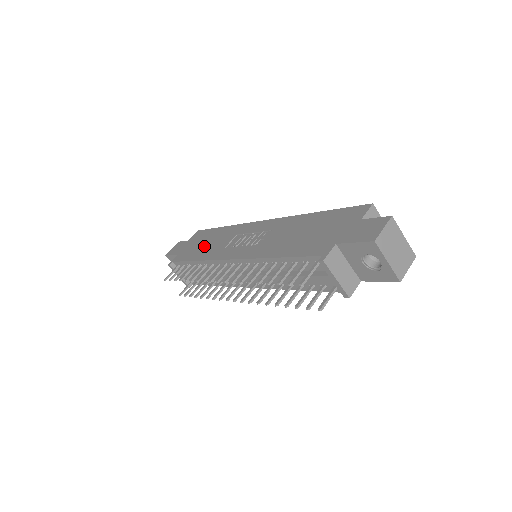
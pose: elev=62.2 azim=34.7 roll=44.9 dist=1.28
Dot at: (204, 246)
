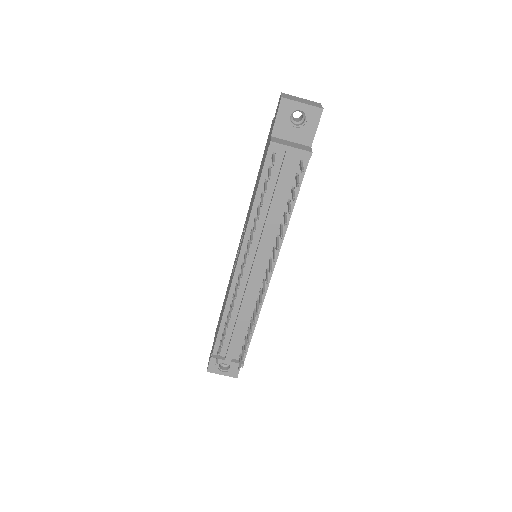
Dot at: occluded
